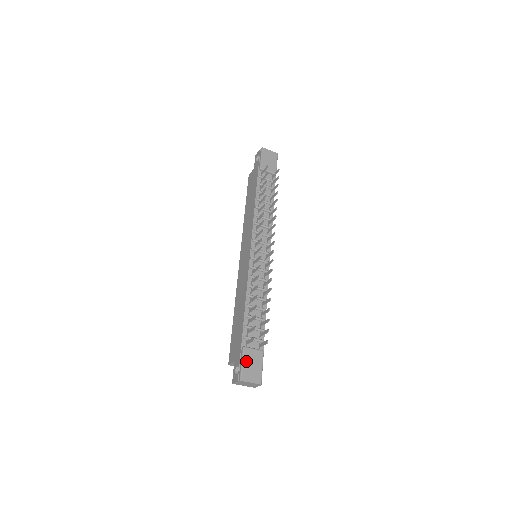
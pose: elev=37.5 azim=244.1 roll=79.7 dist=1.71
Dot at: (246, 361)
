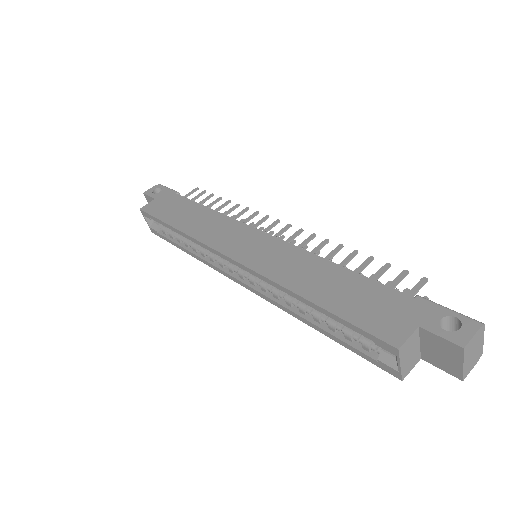
Dot at: occluded
